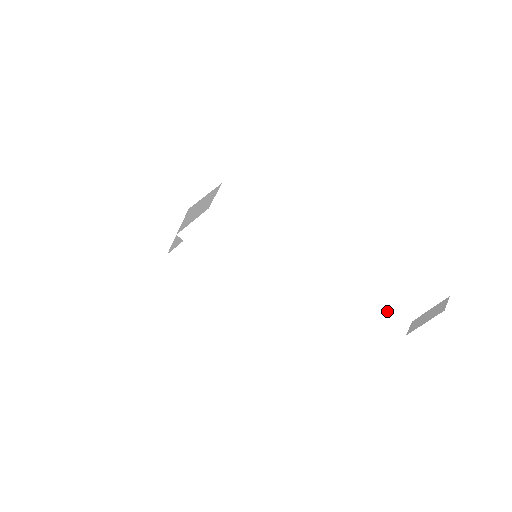
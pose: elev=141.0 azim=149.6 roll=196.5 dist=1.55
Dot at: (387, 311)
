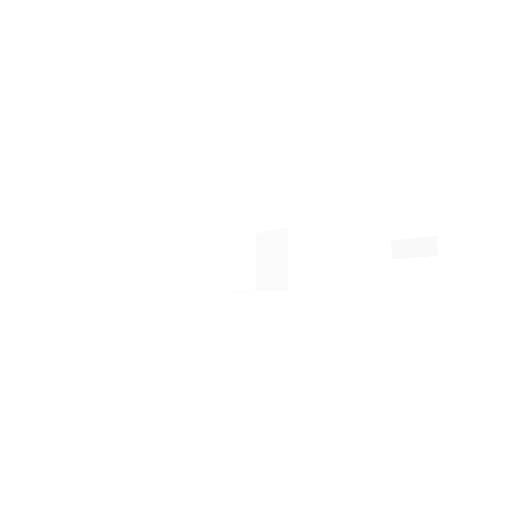
Dot at: (377, 248)
